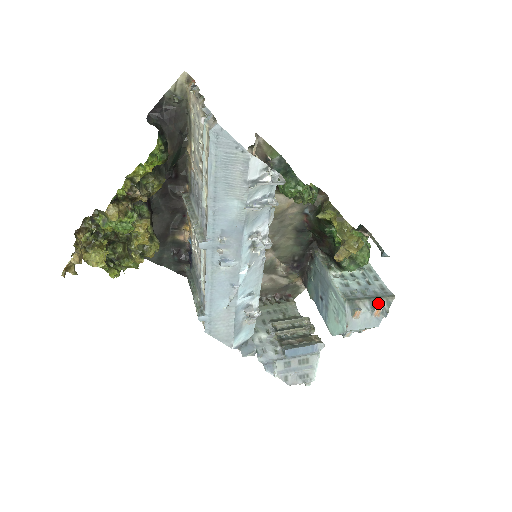
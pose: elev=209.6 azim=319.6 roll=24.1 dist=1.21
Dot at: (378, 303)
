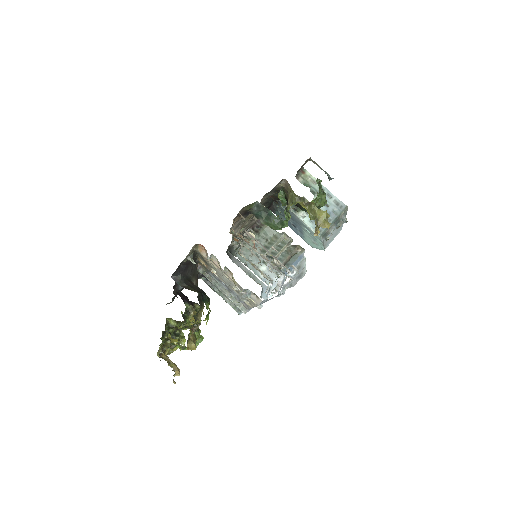
Dot at: (339, 220)
